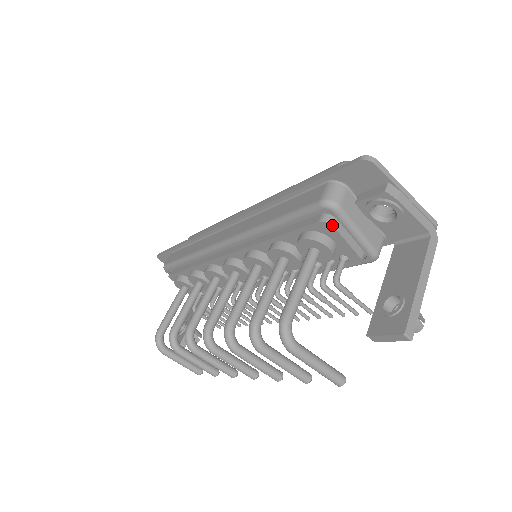
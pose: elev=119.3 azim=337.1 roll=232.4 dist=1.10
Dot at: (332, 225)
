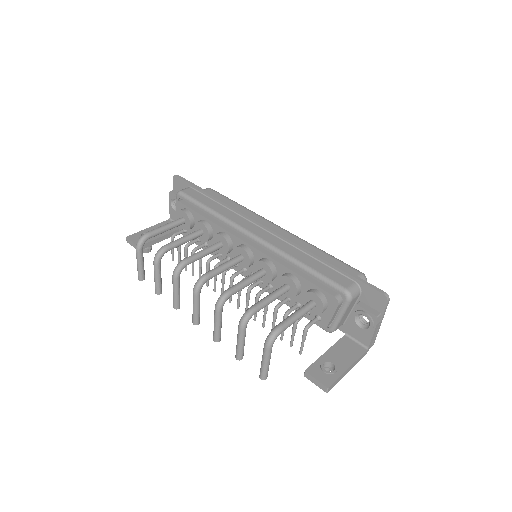
Dot at: (339, 305)
